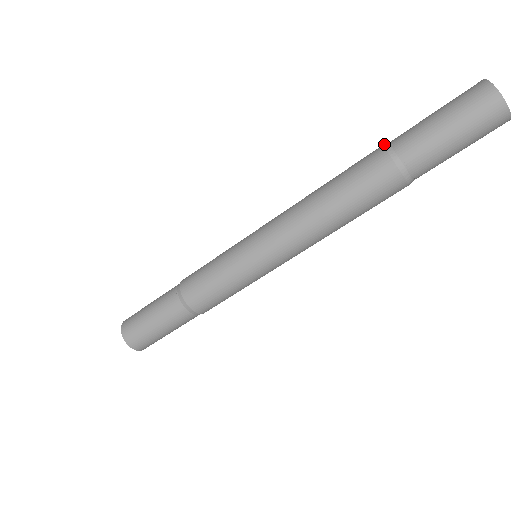
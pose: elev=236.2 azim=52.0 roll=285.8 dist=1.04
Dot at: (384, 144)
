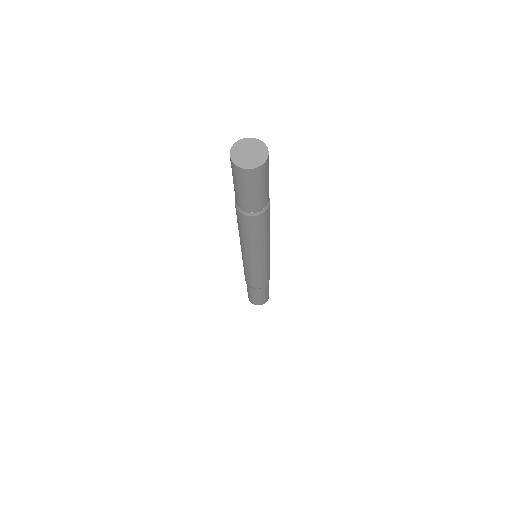
Dot at: occluded
